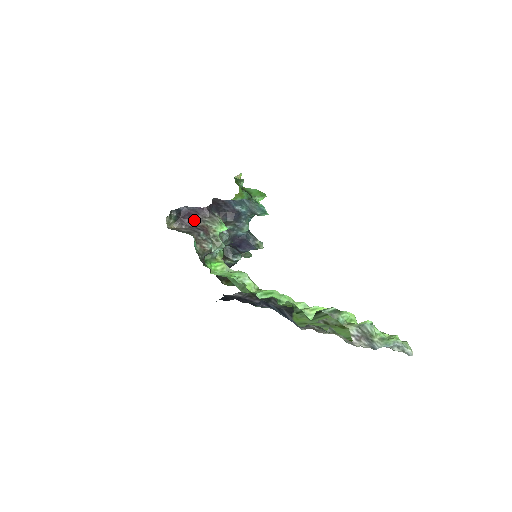
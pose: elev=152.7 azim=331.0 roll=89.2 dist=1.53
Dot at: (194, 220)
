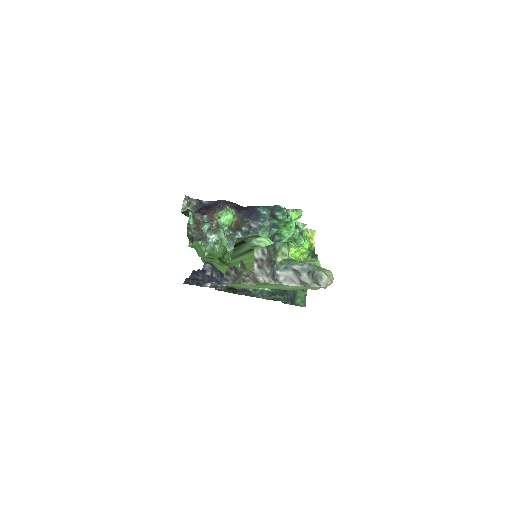
Dot at: (208, 210)
